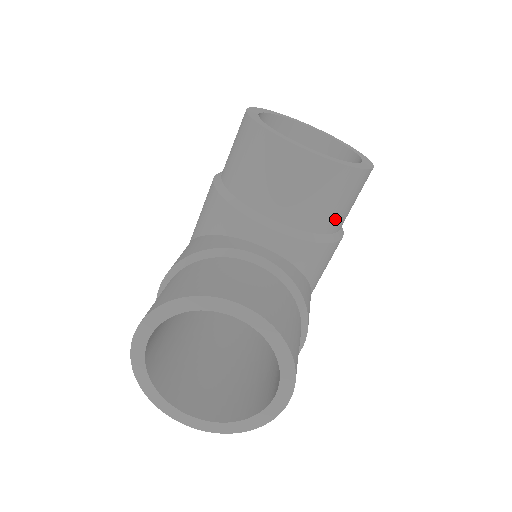
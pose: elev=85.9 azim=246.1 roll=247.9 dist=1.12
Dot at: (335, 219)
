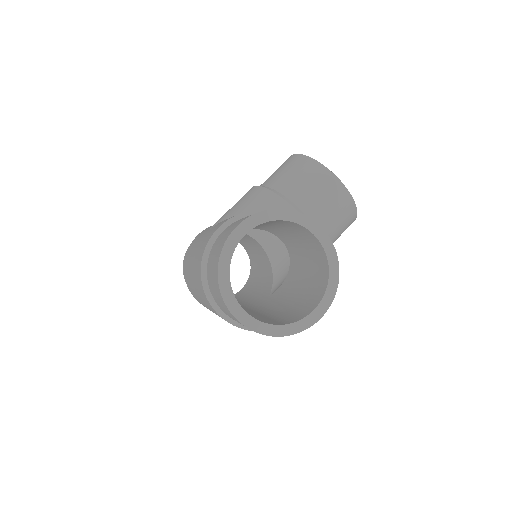
Dot at: (333, 238)
